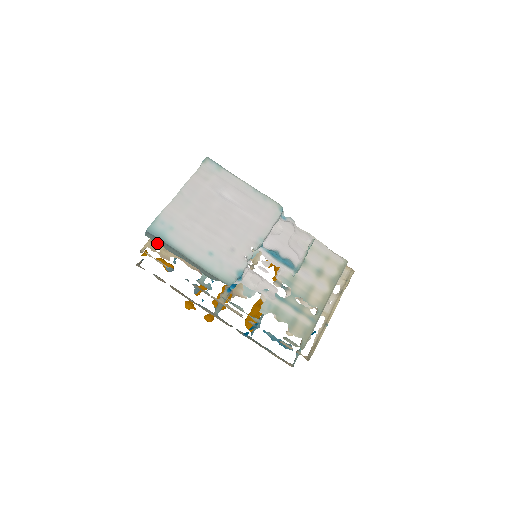
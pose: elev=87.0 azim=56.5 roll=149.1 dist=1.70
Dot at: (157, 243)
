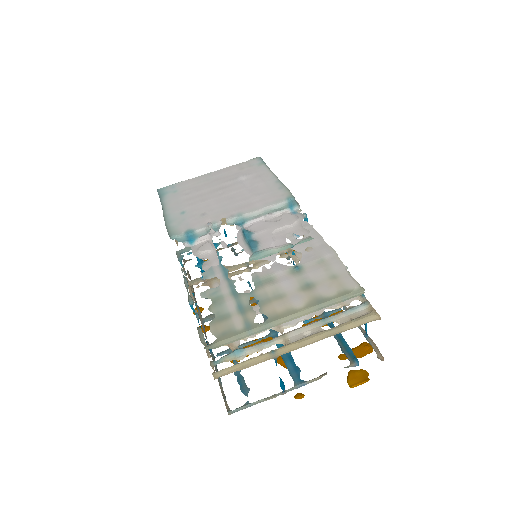
Dot at: occluded
